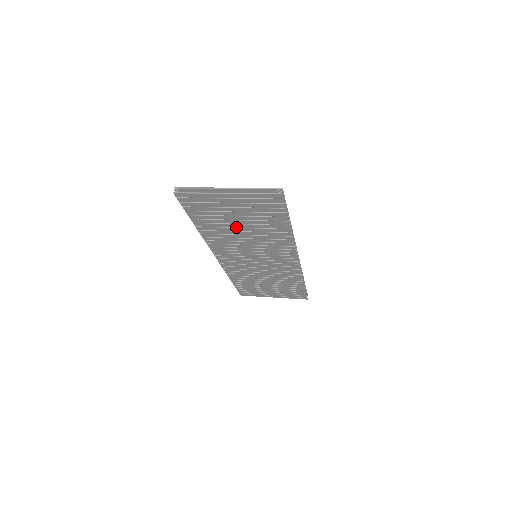
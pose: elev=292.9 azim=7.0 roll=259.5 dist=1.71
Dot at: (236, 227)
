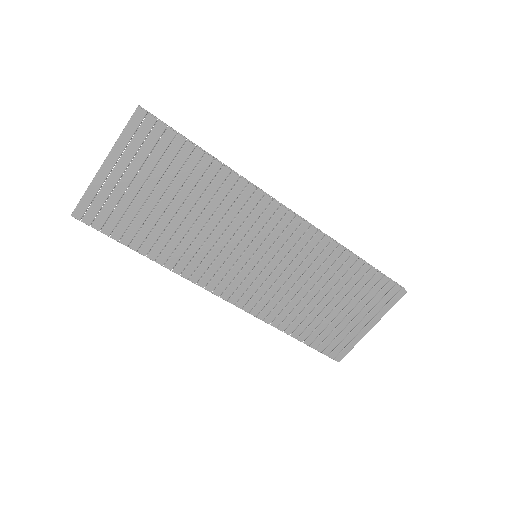
Dot at: (175, 216)
